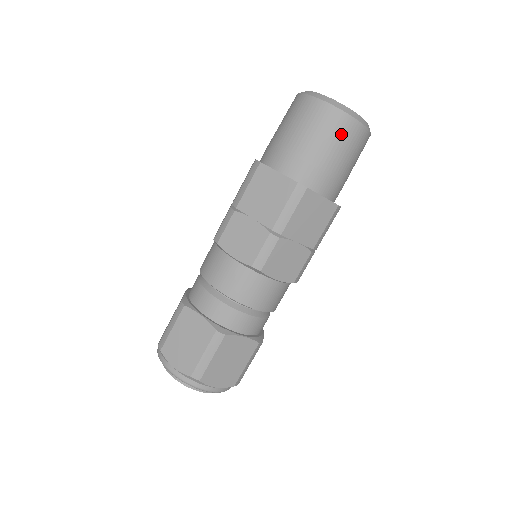
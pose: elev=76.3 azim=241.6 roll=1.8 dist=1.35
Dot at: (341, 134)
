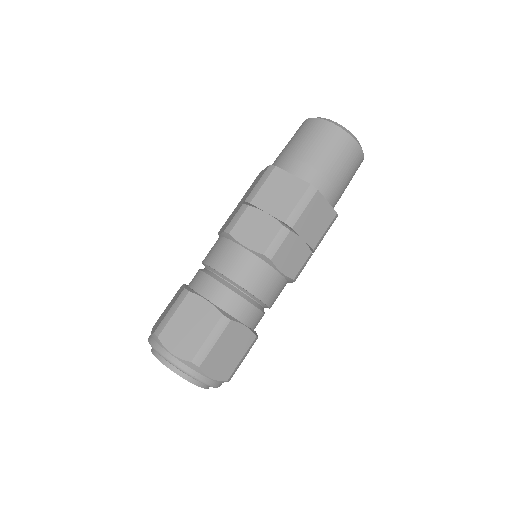
Dot at: occluded
